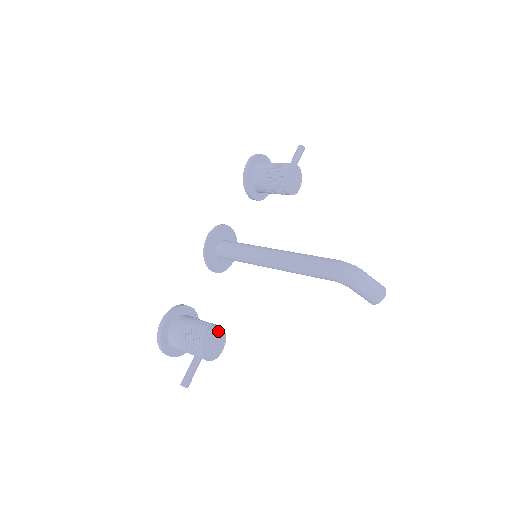
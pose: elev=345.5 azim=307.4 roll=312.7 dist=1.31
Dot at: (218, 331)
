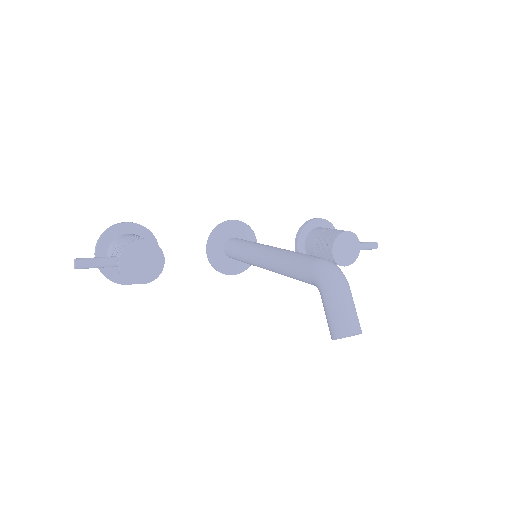
Dot at: (158, 258)
